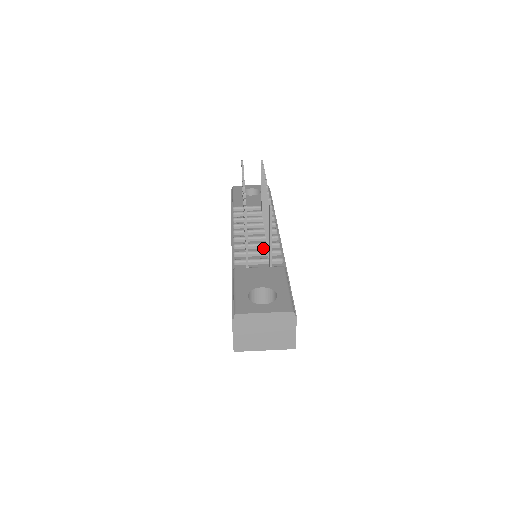
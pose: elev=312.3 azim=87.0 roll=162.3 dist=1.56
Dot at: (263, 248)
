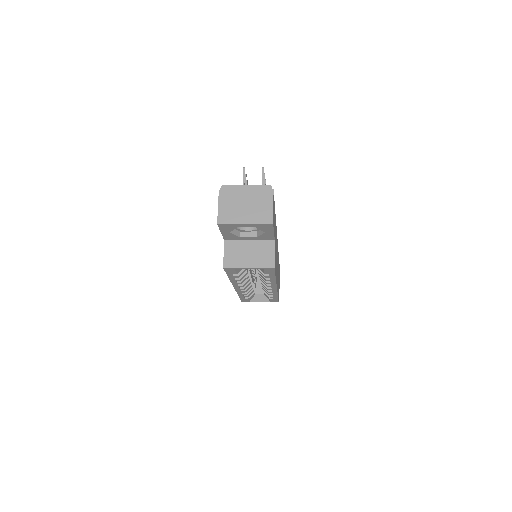
Dot at: occluded
